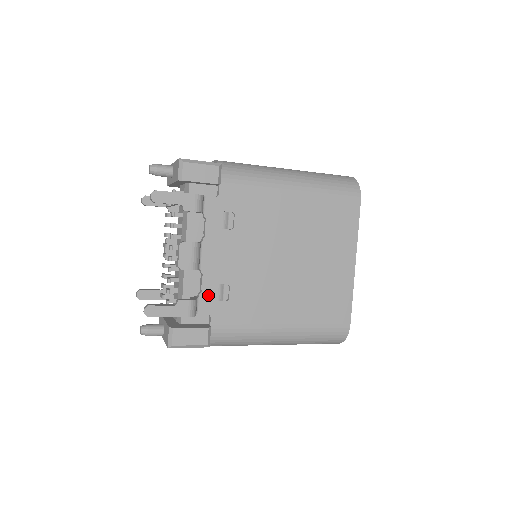
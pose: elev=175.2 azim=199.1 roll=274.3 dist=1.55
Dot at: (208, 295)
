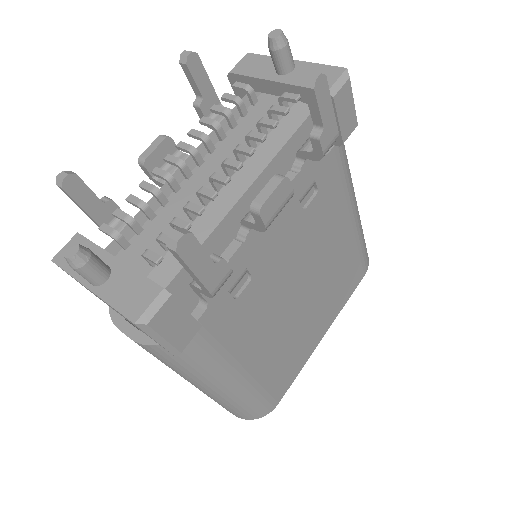
Dot at: occluded
